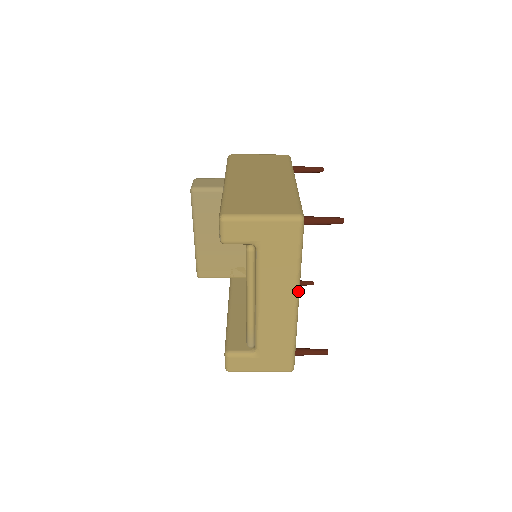
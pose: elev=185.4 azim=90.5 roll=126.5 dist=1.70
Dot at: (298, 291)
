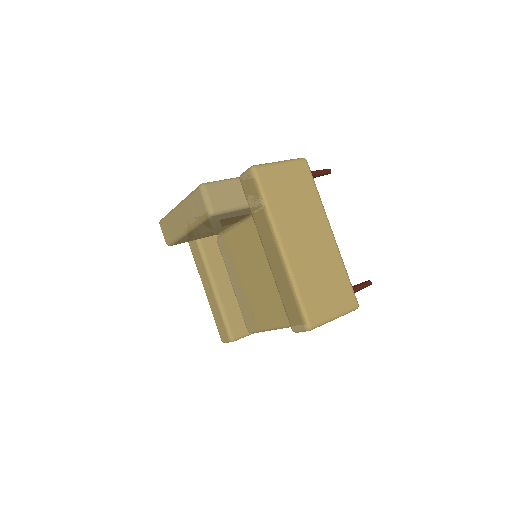
Dot at: occluded
